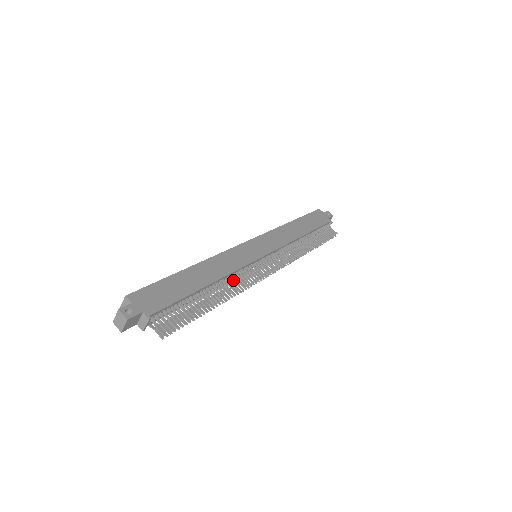
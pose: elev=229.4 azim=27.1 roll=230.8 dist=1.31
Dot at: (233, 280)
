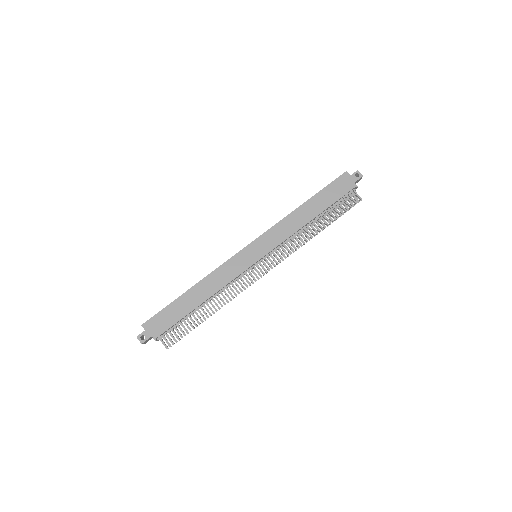
Dot at: (227, 290)
